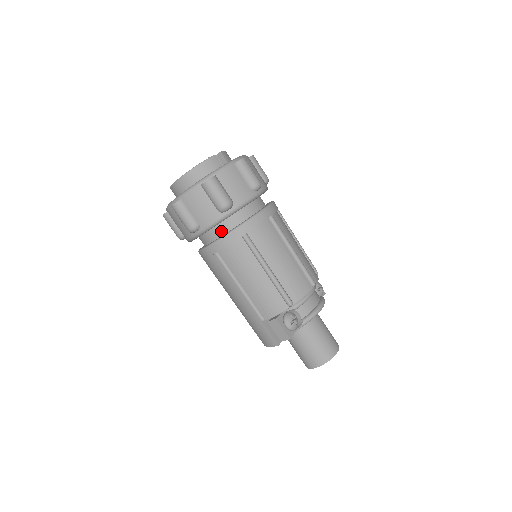
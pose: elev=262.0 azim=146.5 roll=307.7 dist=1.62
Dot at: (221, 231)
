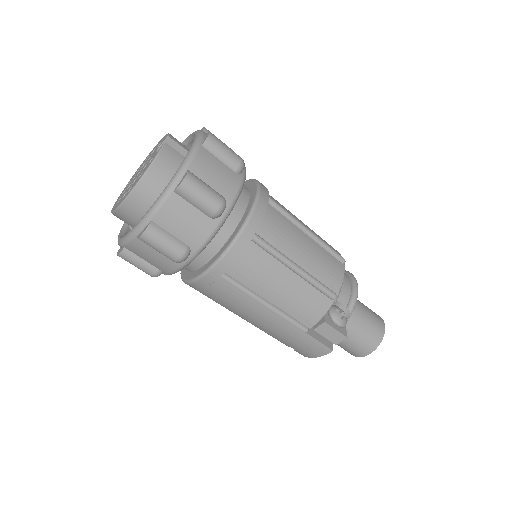
Dot at: (217, 243)
